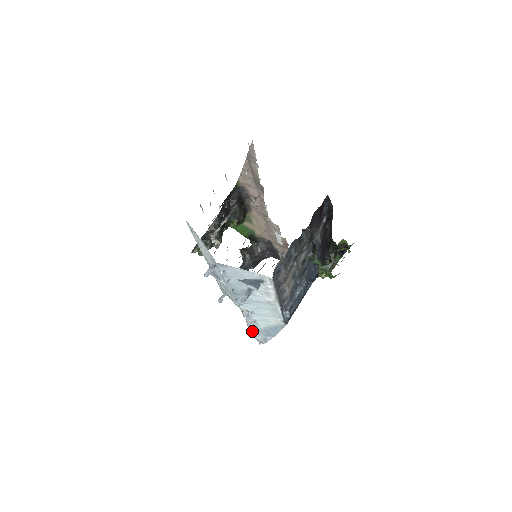
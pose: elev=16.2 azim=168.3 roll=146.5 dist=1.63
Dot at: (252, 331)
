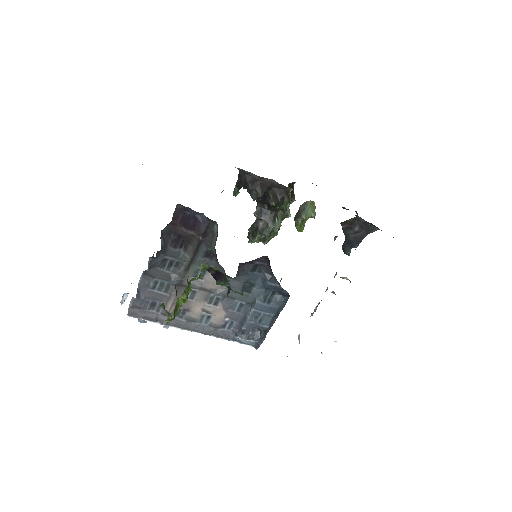
Dot at: (299, 338)
